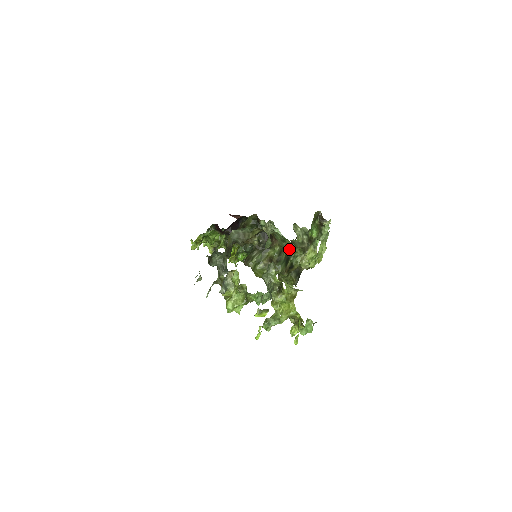
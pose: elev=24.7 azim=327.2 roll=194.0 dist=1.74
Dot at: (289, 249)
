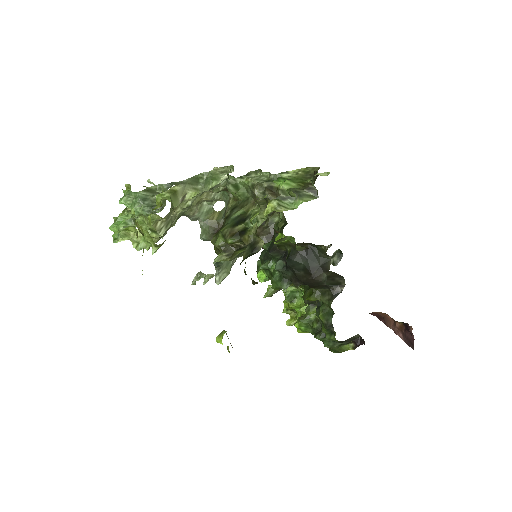
Dot at: (251, 209)
